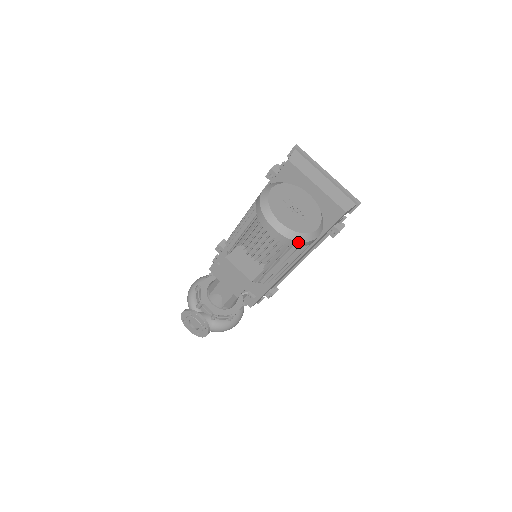
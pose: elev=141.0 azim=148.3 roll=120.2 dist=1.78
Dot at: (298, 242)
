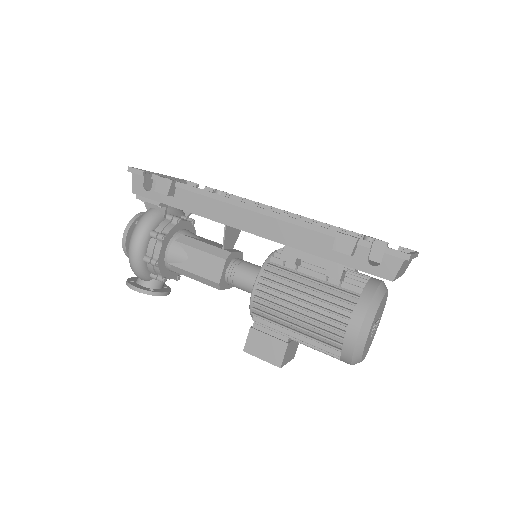
Dot at: occluded
